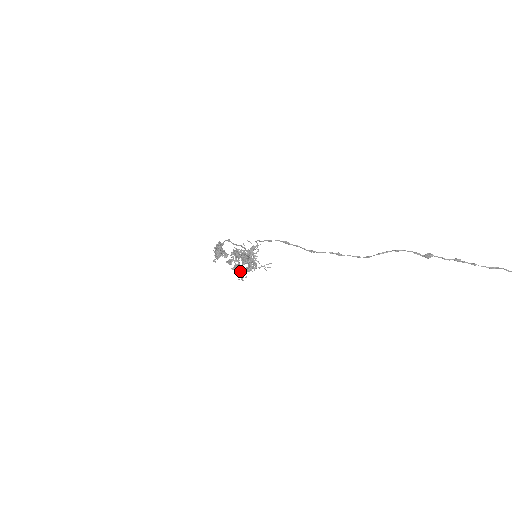
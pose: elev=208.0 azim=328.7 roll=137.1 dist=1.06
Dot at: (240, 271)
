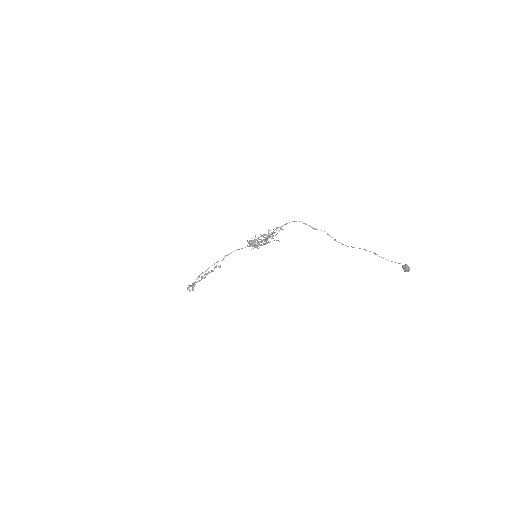
Dot at: (255, 245)
